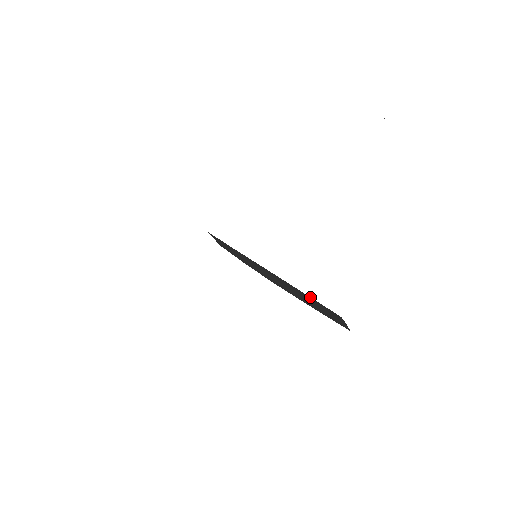
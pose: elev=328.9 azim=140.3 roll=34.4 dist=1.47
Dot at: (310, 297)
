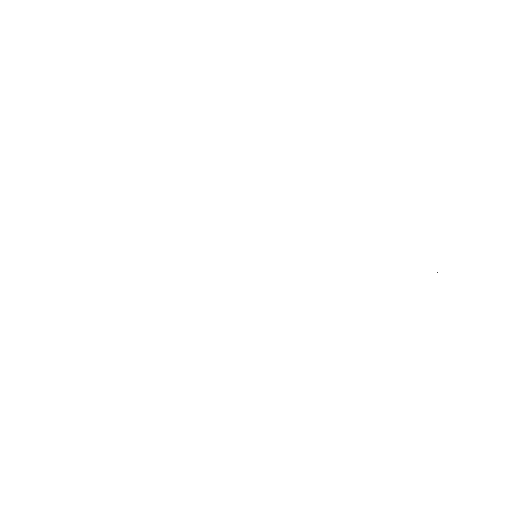
Dot at: occluded
